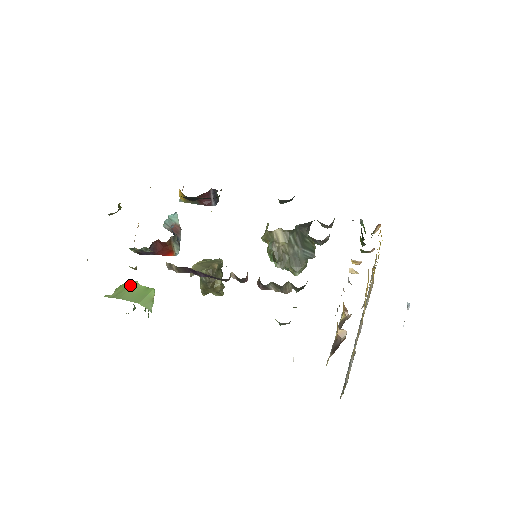
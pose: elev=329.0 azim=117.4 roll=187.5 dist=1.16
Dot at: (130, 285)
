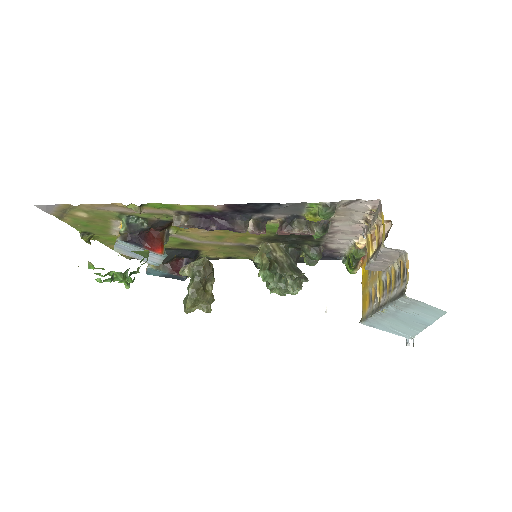
Dot at: occluded
